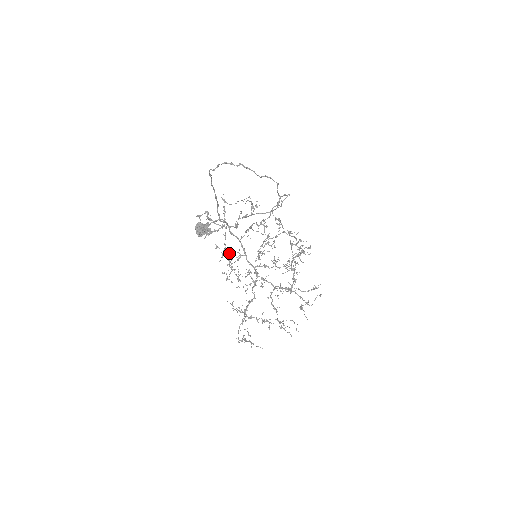
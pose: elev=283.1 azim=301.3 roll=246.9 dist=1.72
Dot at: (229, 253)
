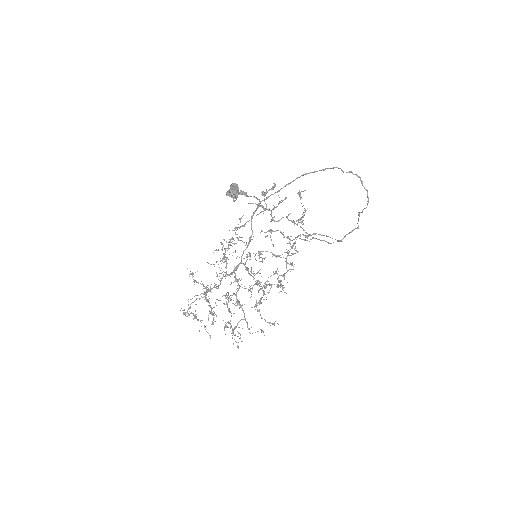
Dot at: occluded
